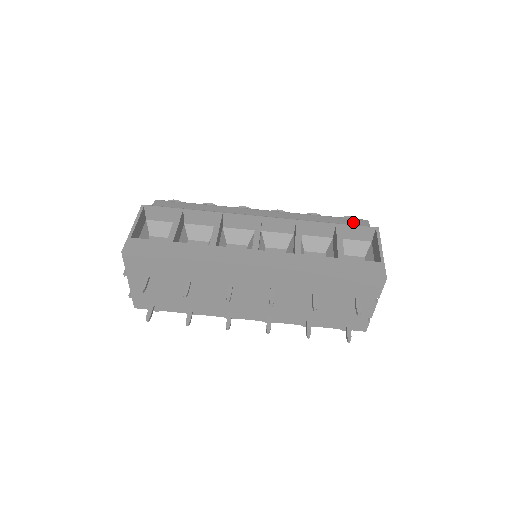
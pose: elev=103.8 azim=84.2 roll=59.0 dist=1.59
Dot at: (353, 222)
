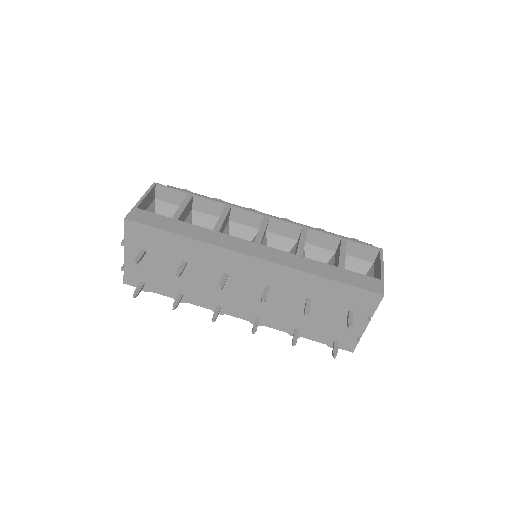
Dot at: occluded
